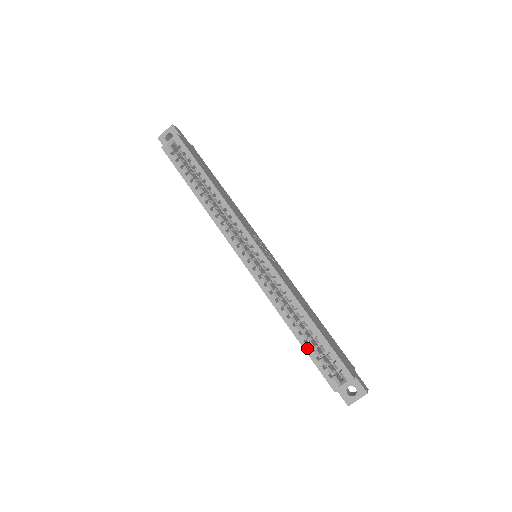
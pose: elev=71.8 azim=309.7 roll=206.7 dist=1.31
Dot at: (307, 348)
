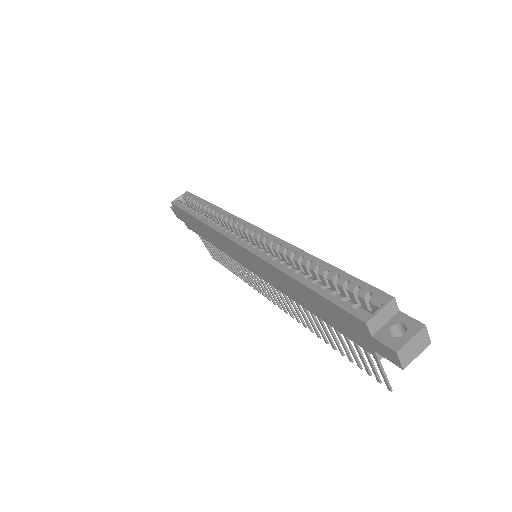
Dot at: (317, 287)
